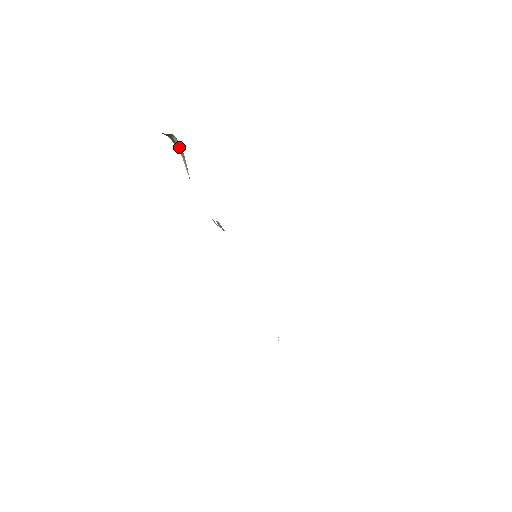
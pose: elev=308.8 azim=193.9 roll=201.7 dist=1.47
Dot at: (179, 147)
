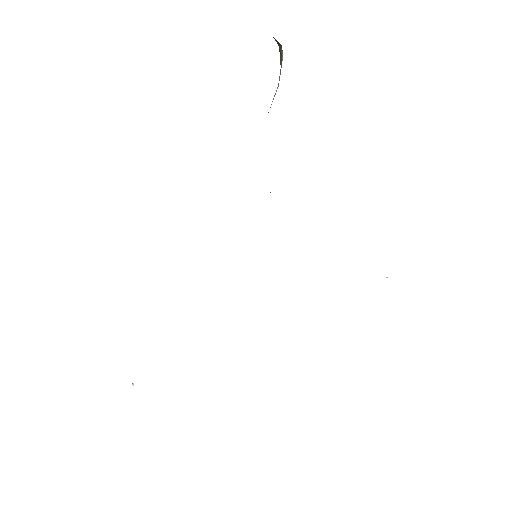
Dot at: (281, 67)
